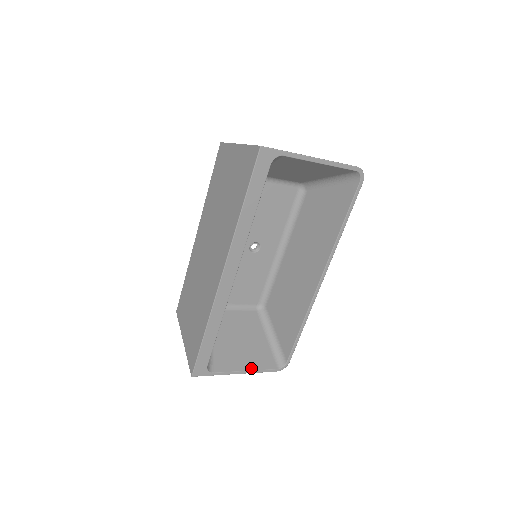
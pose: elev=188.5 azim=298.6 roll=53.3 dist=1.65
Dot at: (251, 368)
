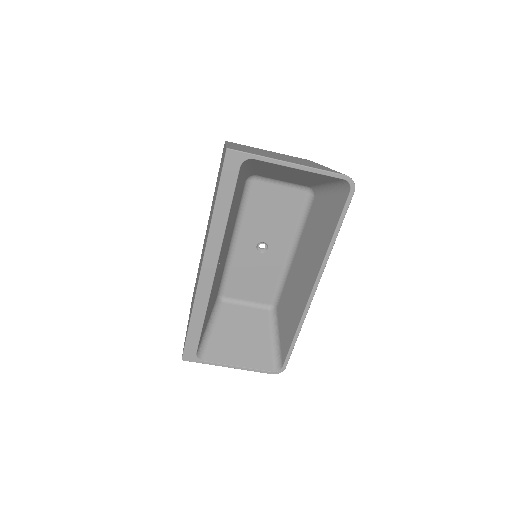
Dot at: (244, 365)
